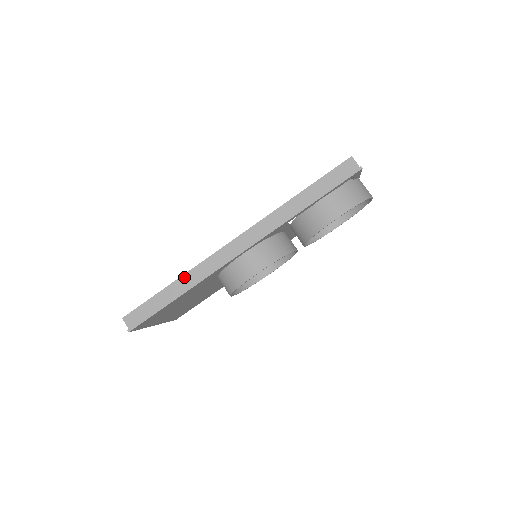
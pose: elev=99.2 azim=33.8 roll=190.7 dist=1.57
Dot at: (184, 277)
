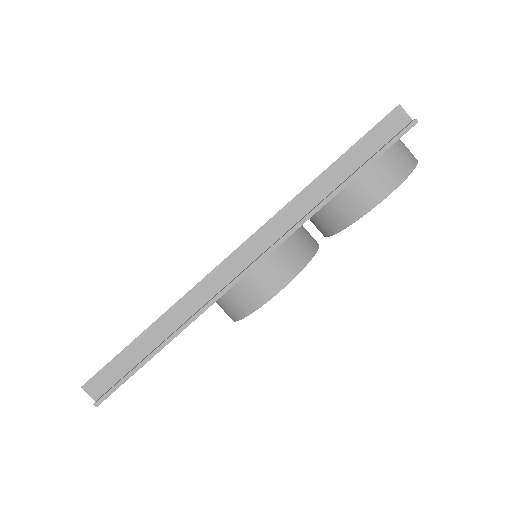
Dot at: (170, 312)
